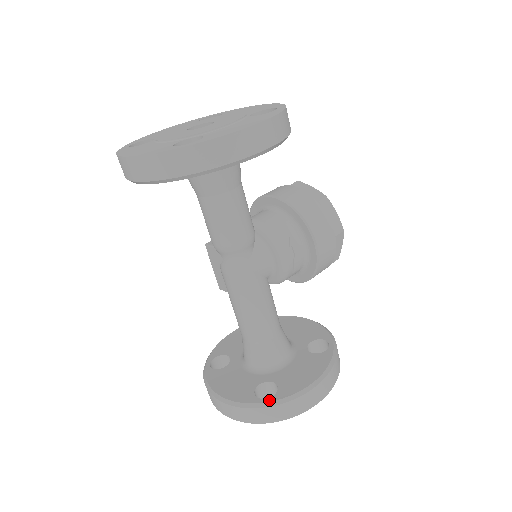
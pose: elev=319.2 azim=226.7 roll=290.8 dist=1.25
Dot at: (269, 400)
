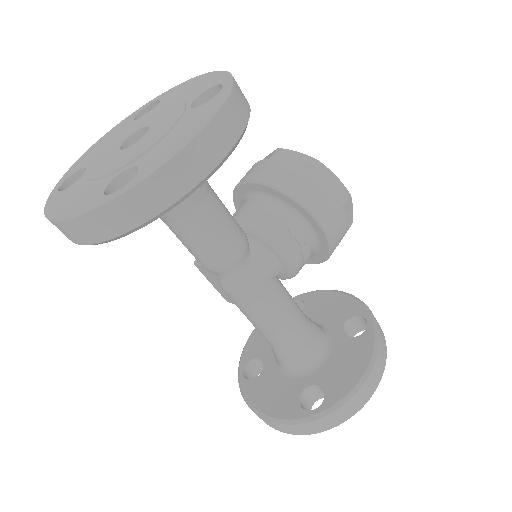
Dot at: (318, 411)
